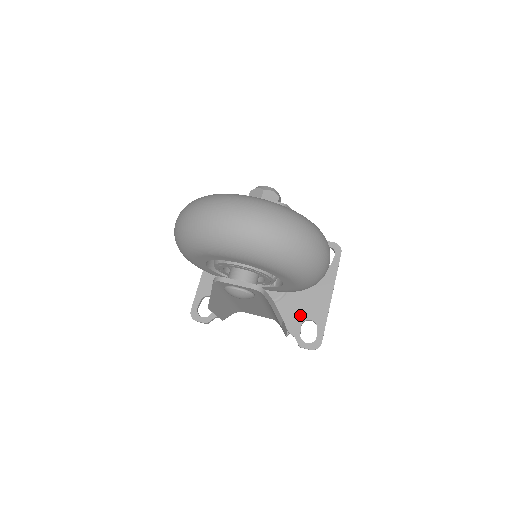
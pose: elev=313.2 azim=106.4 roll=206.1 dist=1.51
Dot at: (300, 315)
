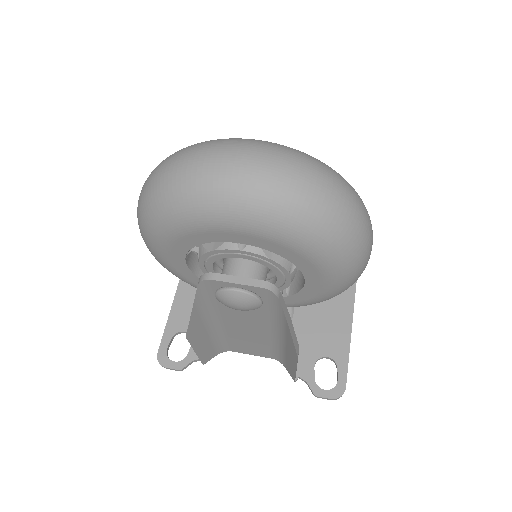
Dot at: (312, 351)
